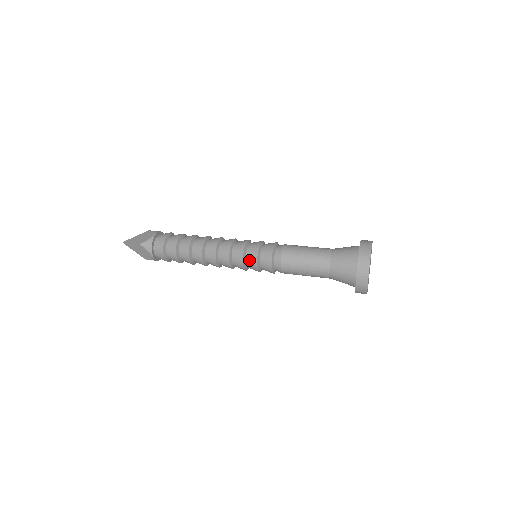
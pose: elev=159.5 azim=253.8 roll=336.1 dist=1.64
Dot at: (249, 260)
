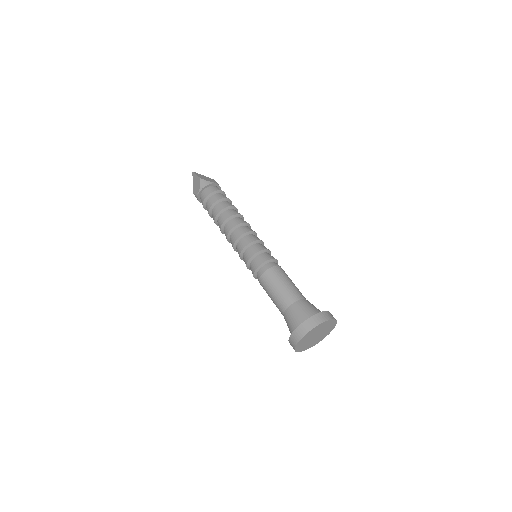
Dot at: (249, 250)
